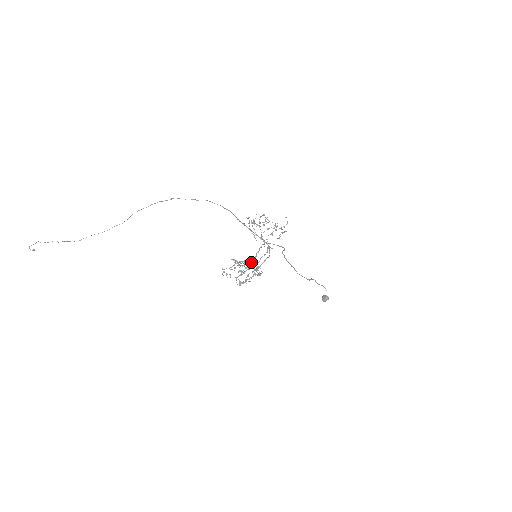
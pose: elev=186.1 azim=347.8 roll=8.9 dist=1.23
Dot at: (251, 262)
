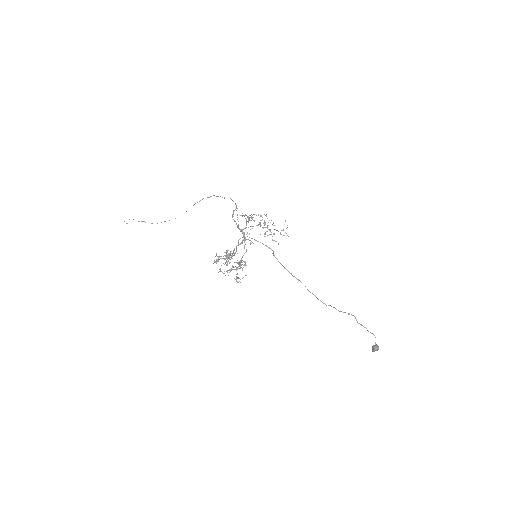
Dot at: (233, 253)
